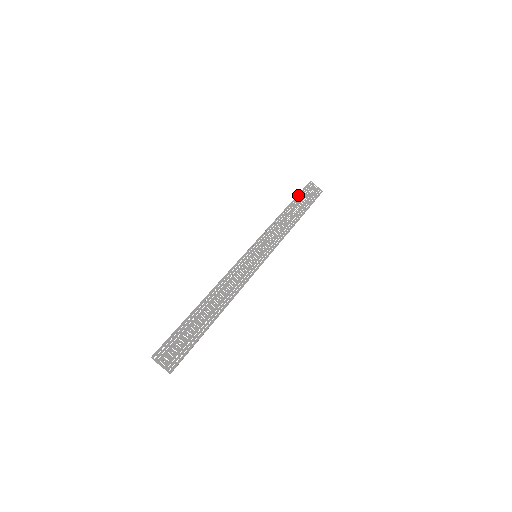
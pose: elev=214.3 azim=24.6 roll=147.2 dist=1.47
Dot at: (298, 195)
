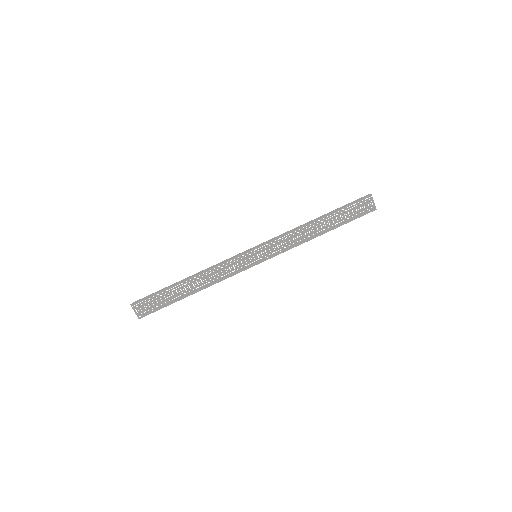
Dot at: (343, 208)
